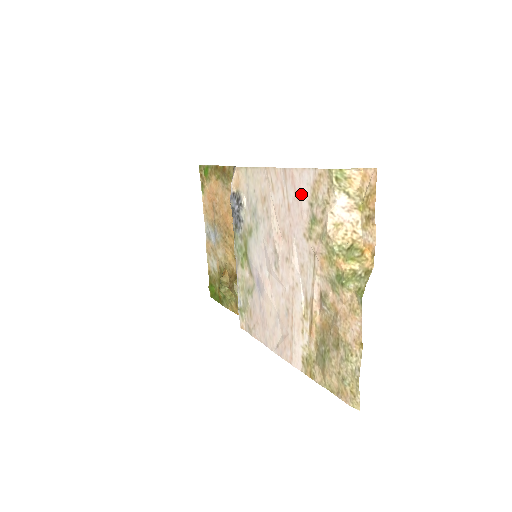
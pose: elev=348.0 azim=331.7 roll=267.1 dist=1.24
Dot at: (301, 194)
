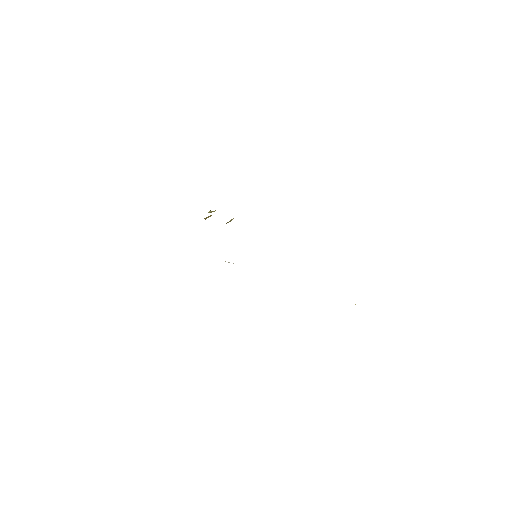
Dot at: occluded
